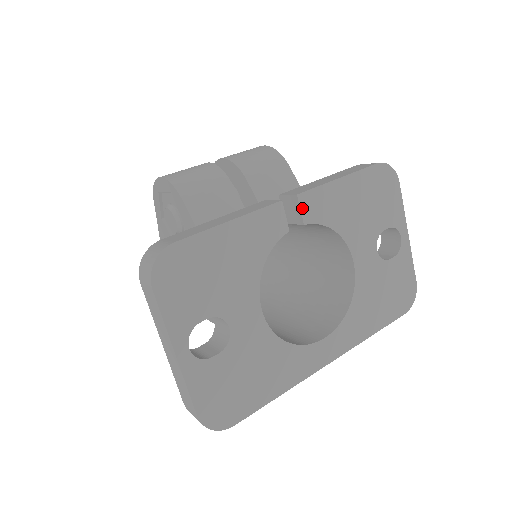
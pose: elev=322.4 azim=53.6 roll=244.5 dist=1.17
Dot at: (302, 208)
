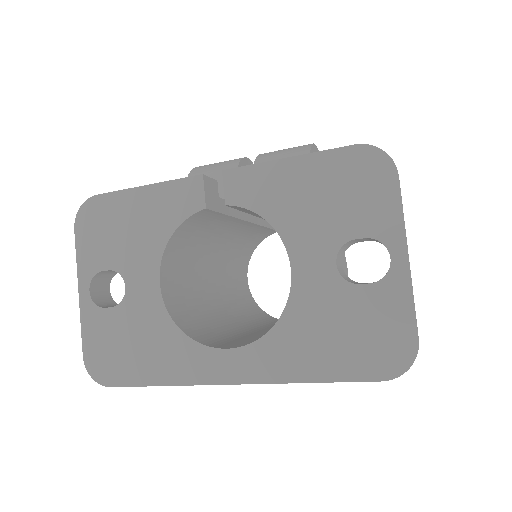
Dot at: (226, 186)
